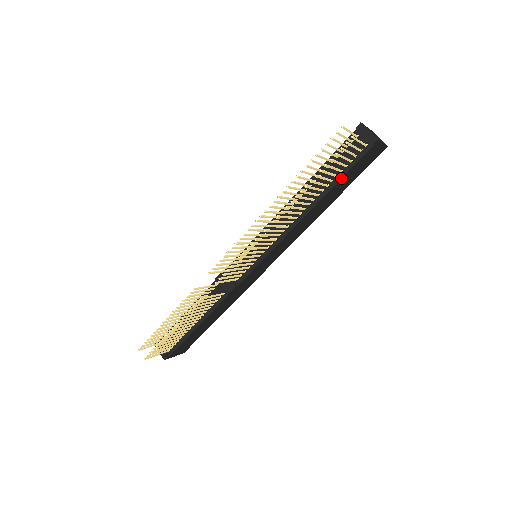
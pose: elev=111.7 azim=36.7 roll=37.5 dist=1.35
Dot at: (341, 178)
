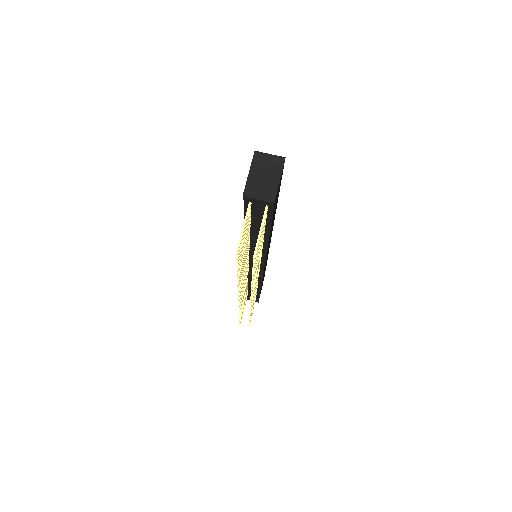
Dot at: (270, 224)
